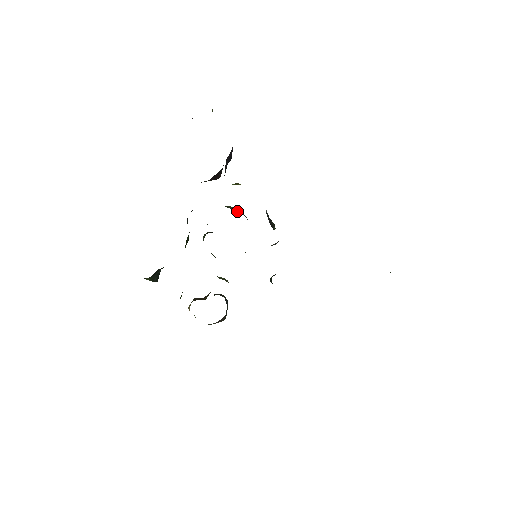
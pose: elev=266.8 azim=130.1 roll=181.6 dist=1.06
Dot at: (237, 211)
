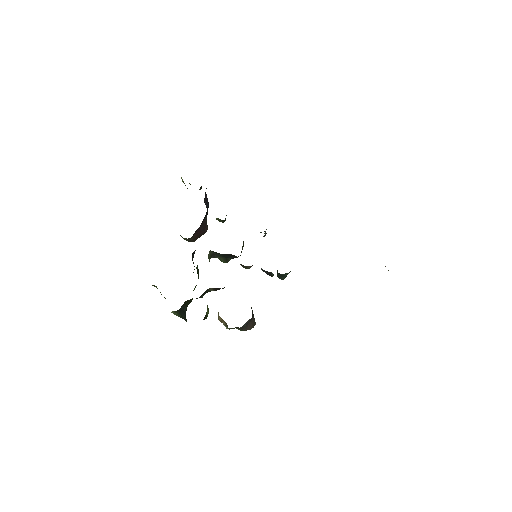
Dot at: occluded
